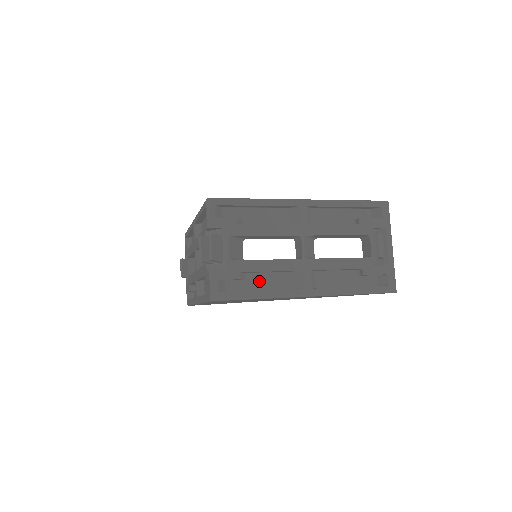
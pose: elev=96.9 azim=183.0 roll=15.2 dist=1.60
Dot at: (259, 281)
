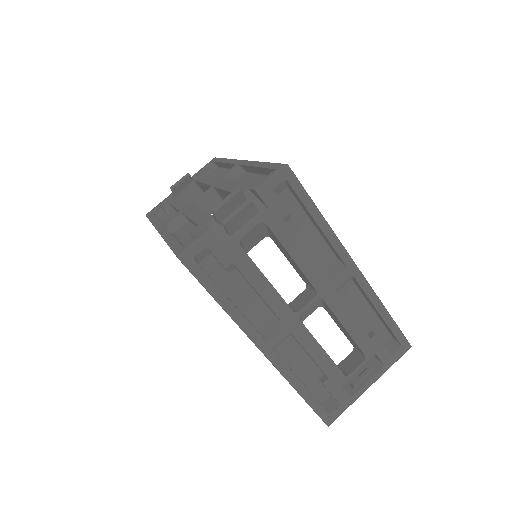
Dot at: (238, 288)
